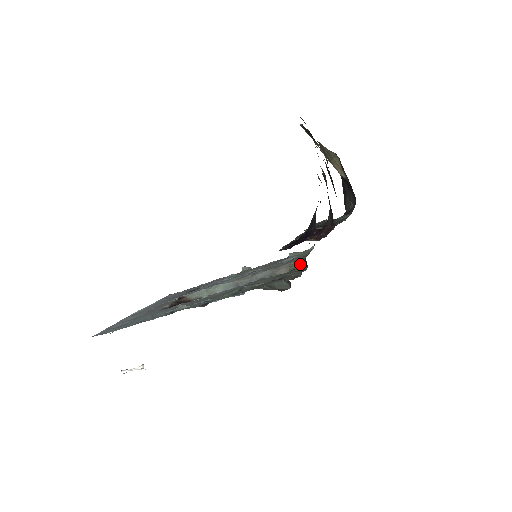
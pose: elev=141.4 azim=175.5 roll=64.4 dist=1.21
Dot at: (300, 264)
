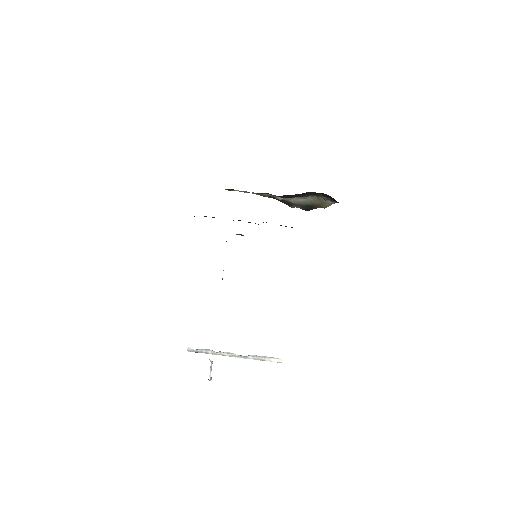
Dot at: occluded
